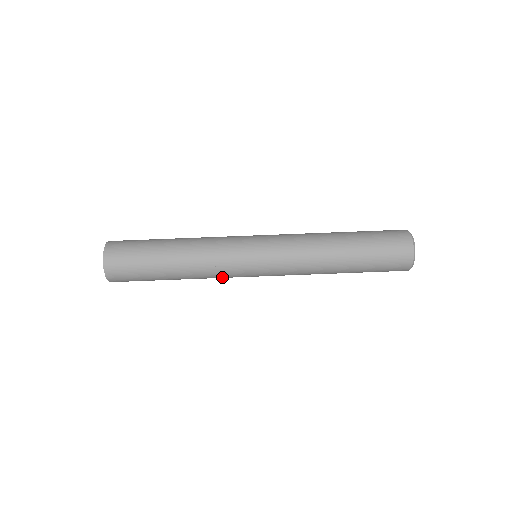
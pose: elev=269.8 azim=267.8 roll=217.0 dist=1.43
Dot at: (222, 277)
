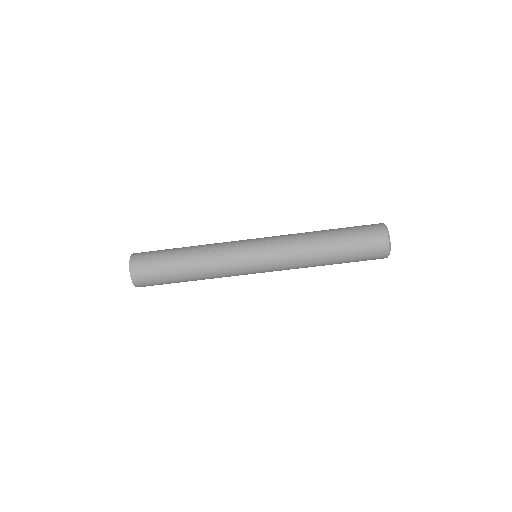
Dot at: occluded
